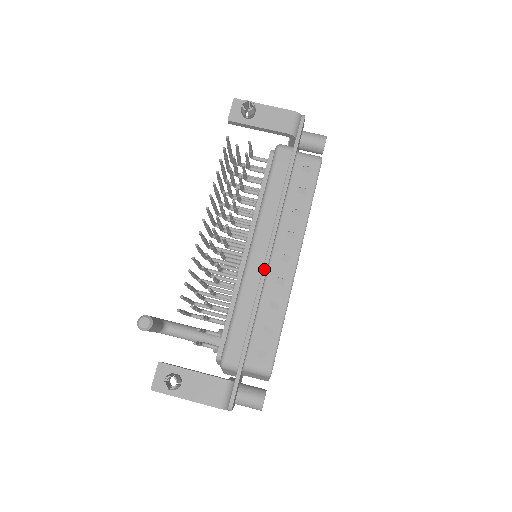
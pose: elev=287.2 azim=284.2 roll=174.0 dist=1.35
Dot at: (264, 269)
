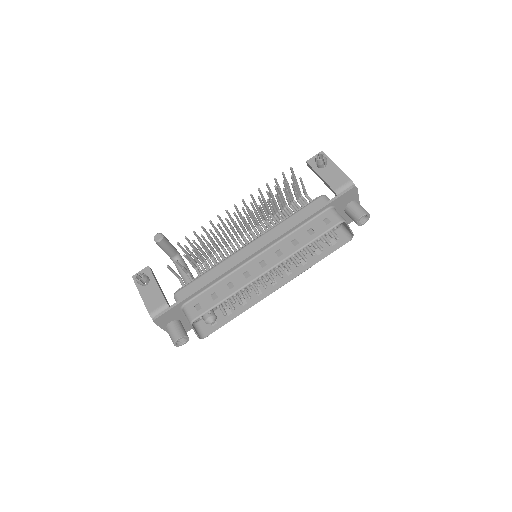
Dot at: (243, 259)
